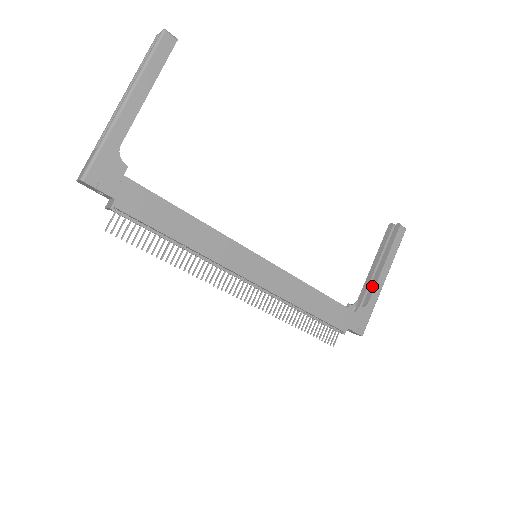
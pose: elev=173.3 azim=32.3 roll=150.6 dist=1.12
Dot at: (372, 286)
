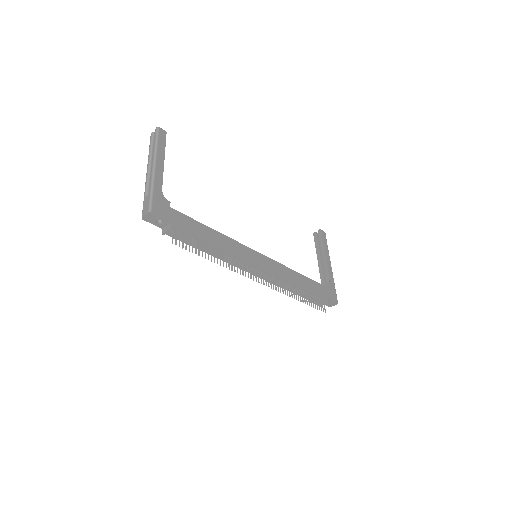
Dot at: (326, 270)
